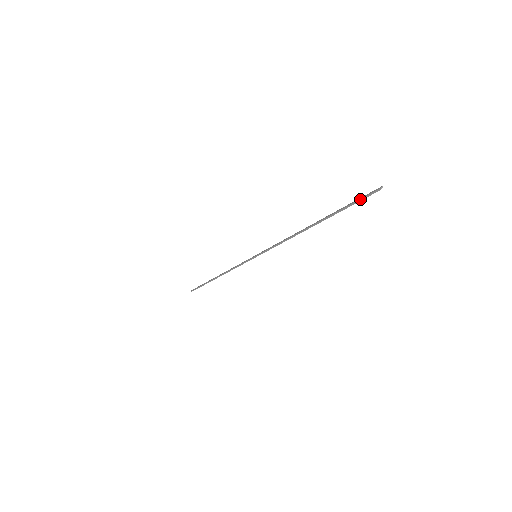
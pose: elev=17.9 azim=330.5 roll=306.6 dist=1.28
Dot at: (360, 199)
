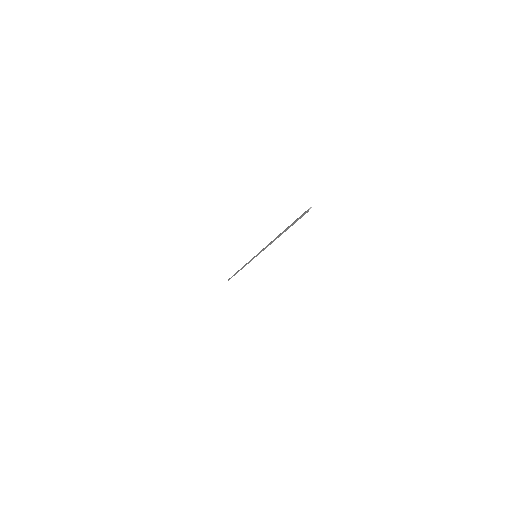
Dot at: (299, 217)
